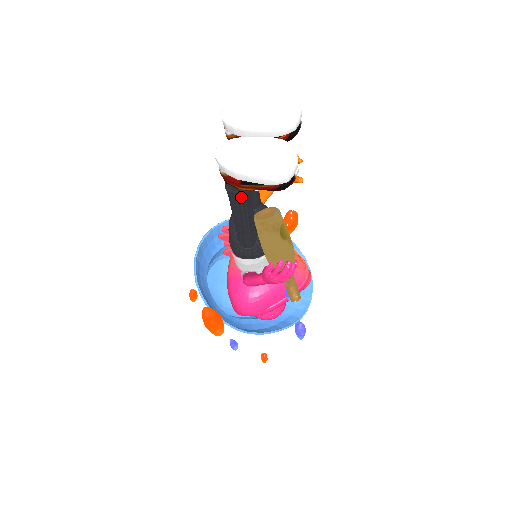
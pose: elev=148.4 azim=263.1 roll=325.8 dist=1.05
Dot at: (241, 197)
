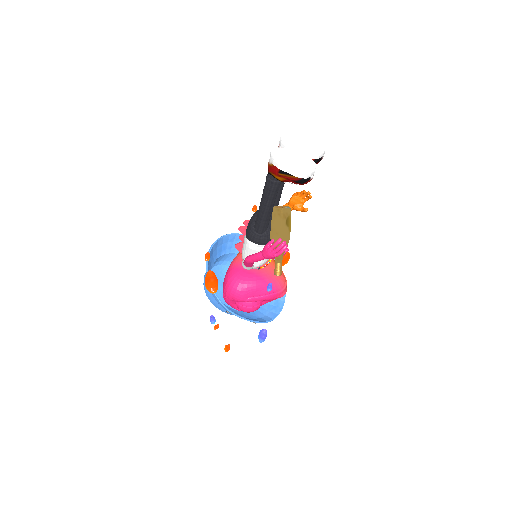
Dot at: (273, 186)
